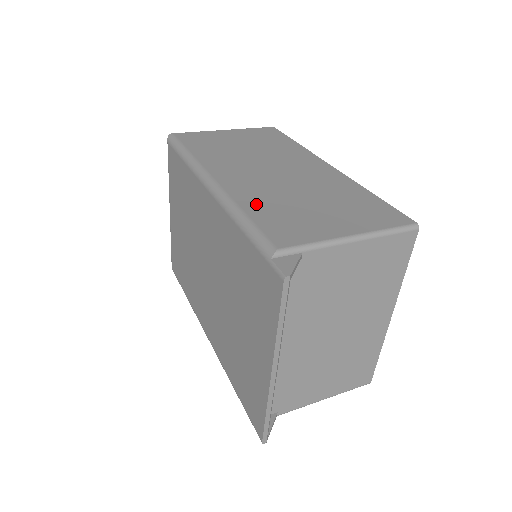
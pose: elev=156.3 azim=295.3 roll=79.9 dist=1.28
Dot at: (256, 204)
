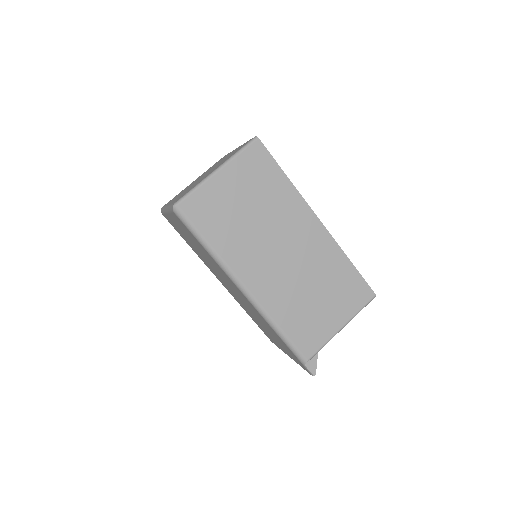
Dot at: (285, 315)
